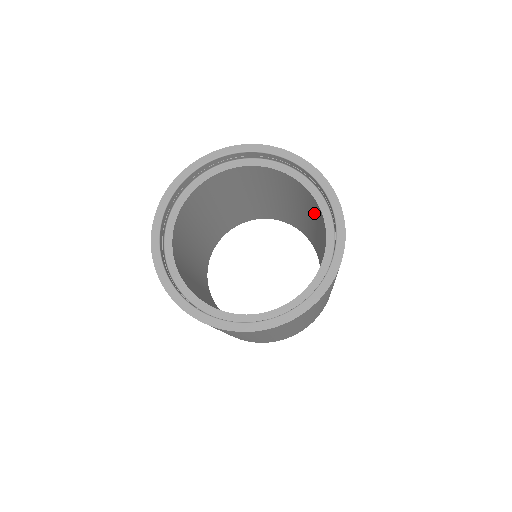
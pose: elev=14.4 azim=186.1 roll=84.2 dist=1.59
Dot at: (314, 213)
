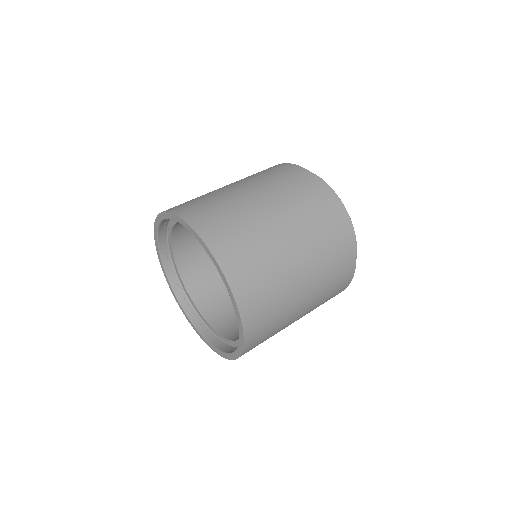
Dot at: occluded
